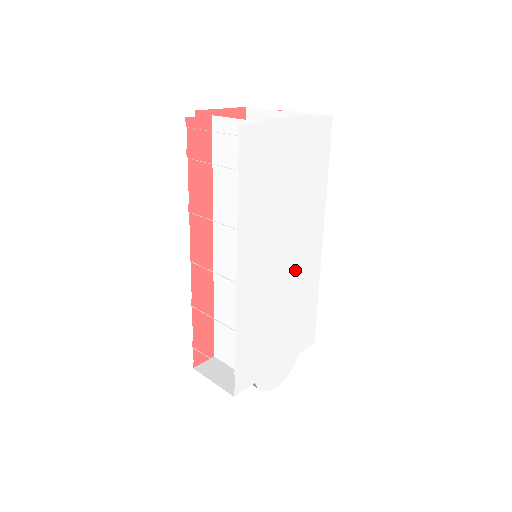
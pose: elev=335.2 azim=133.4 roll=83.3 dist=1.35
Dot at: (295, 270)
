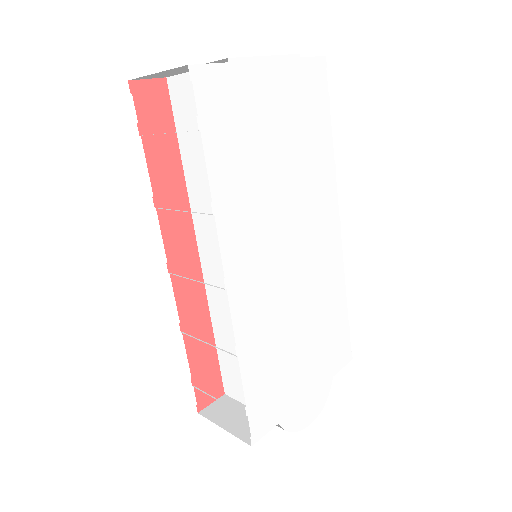
Dot at: (309, 266)
